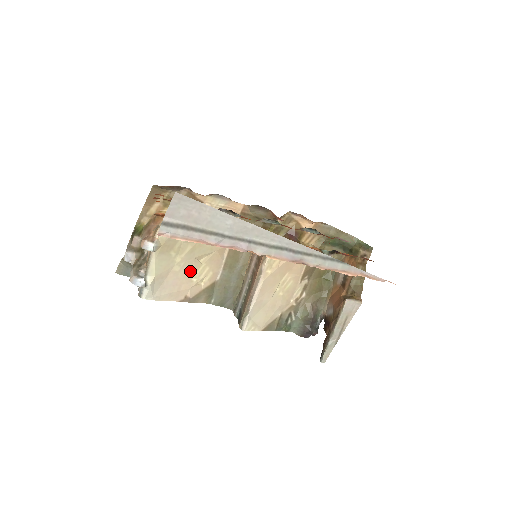
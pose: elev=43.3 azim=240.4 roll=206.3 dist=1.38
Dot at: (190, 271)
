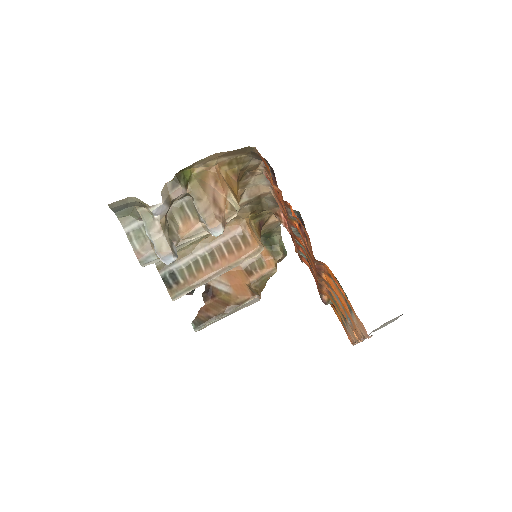
Dot at: occluded
